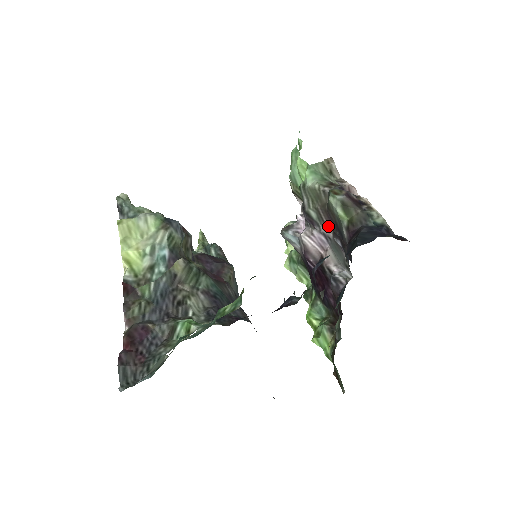
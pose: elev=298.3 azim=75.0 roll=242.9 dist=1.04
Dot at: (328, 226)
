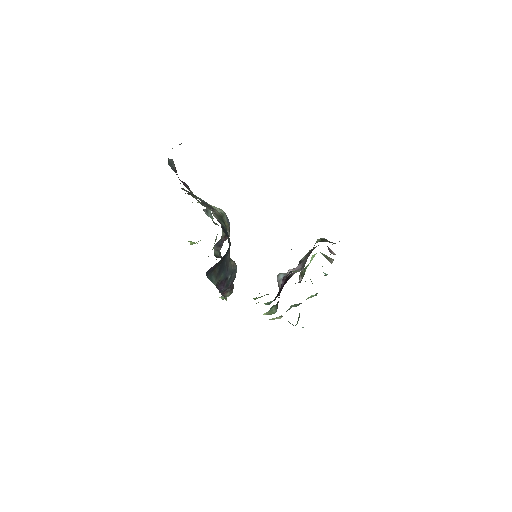
Dot at: occluded
